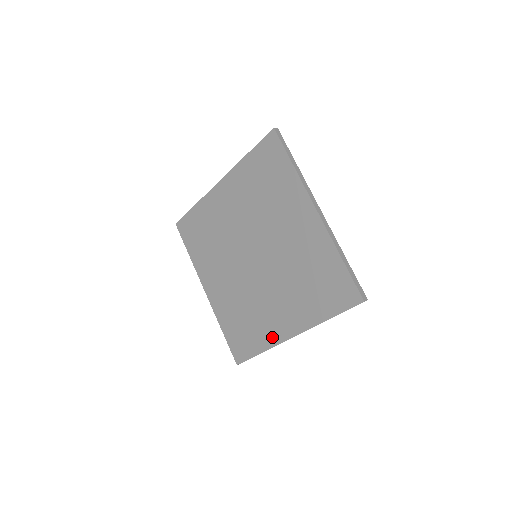
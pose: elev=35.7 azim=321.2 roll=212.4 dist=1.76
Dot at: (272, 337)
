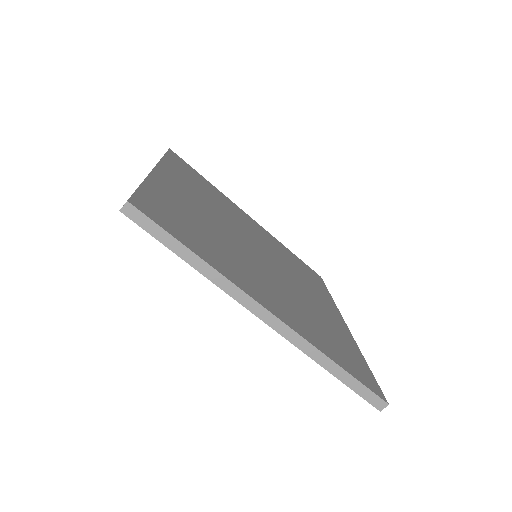
Dot at: occluded
